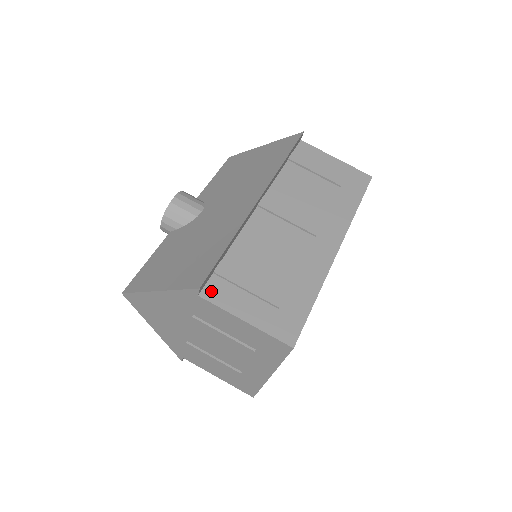
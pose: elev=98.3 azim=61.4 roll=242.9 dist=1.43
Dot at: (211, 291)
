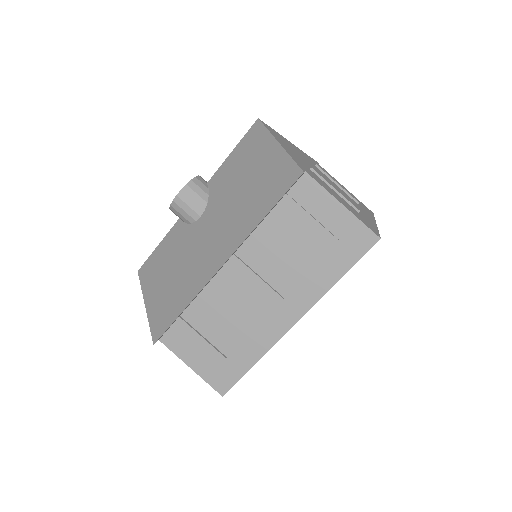
Dot at: (169, 339)
